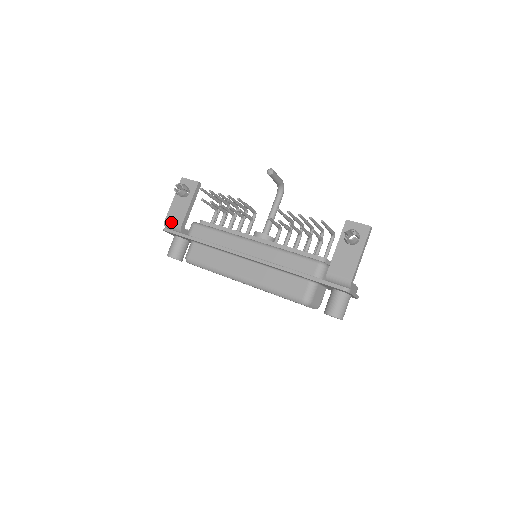
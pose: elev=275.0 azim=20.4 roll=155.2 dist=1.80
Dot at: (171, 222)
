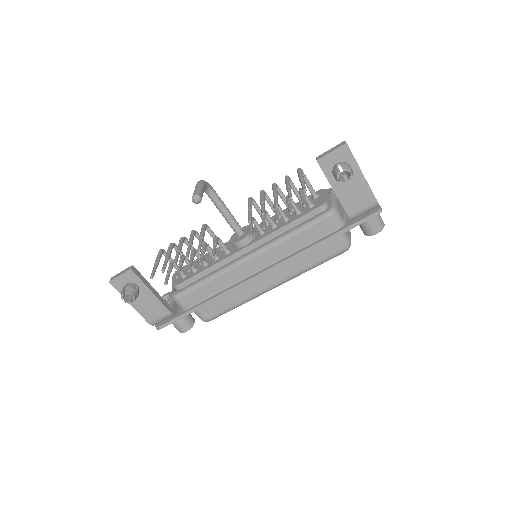
Dot at: (156, 319)
